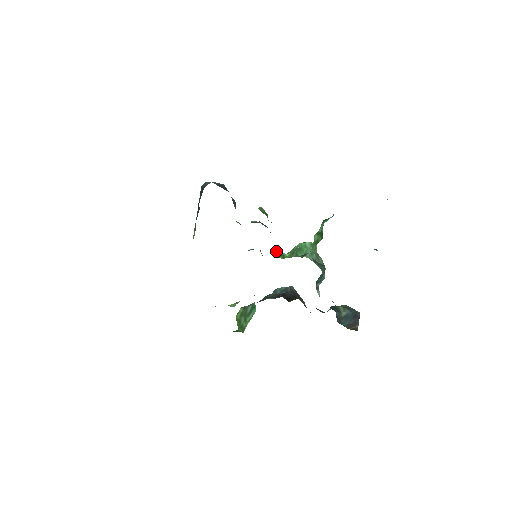
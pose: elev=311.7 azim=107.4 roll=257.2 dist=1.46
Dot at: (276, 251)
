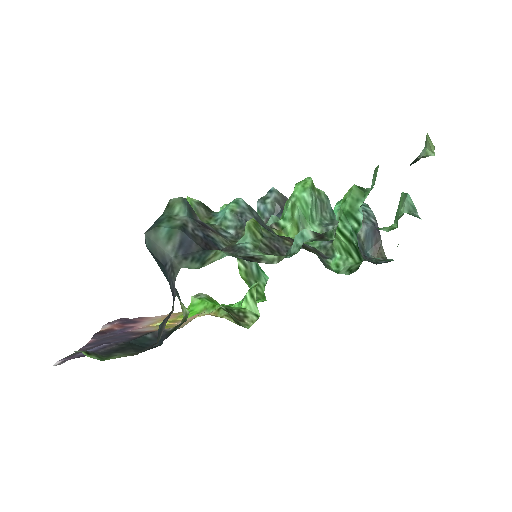
Dot at: (274, 232)
